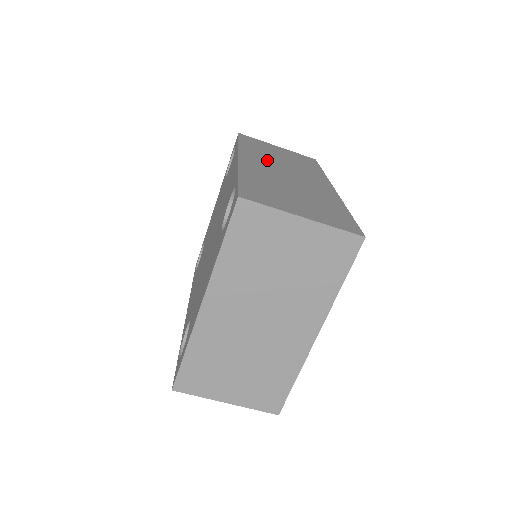
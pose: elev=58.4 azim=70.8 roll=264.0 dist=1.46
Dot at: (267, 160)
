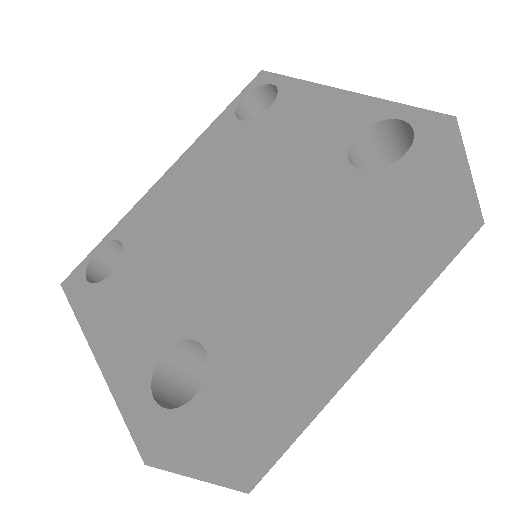
Dot at: (358, 278)
